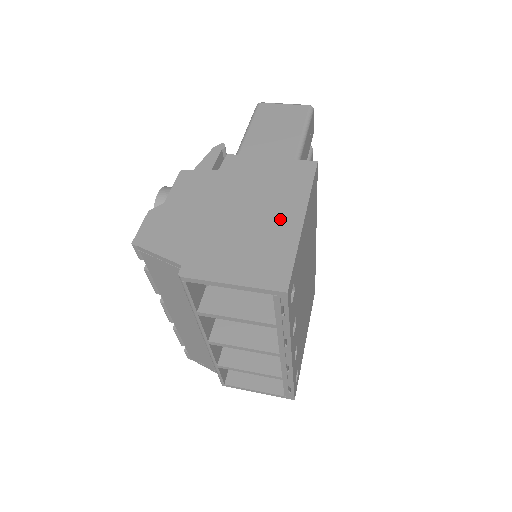
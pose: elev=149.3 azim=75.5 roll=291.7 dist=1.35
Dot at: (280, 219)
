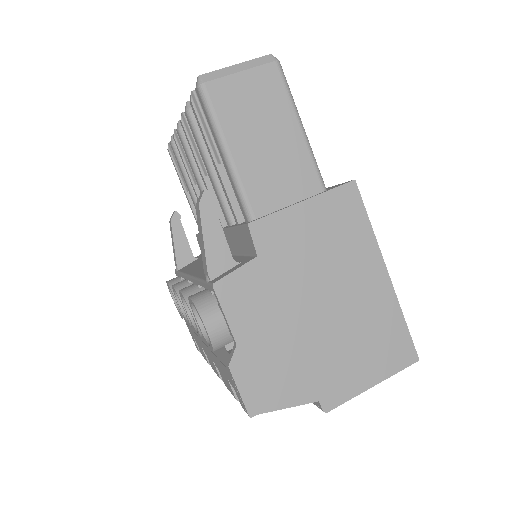
Dot at: (368, 287)
